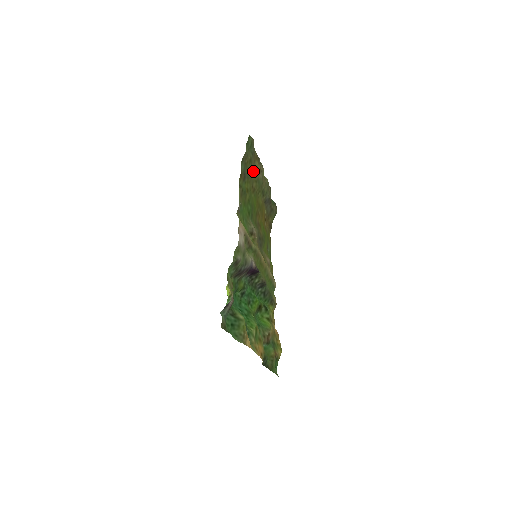
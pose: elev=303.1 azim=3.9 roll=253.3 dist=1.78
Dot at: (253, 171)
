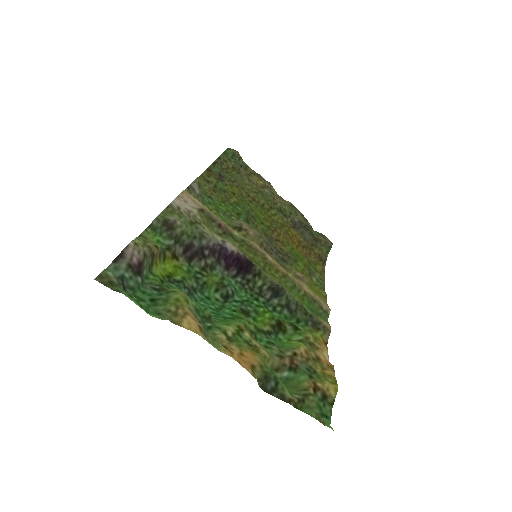
Dot at: (247, 183)
